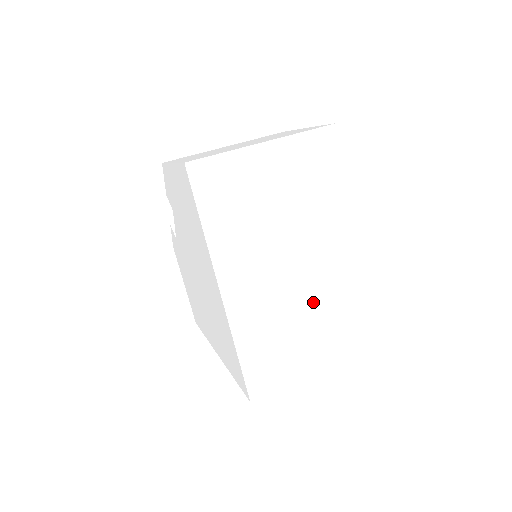
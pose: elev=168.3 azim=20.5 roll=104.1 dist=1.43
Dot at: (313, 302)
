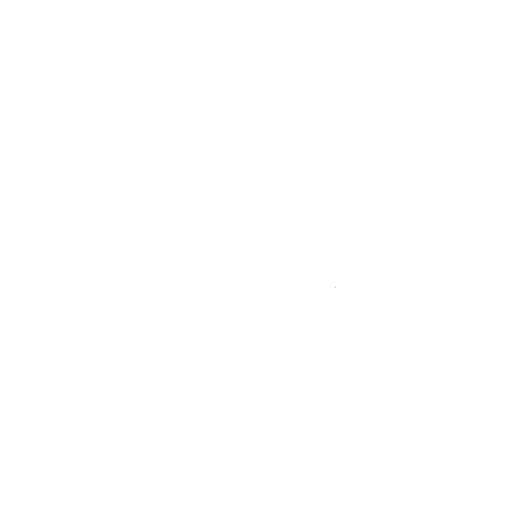
Dot at: (241, 280)
